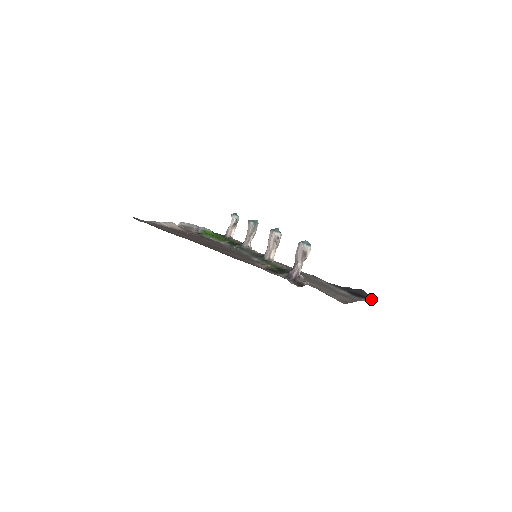
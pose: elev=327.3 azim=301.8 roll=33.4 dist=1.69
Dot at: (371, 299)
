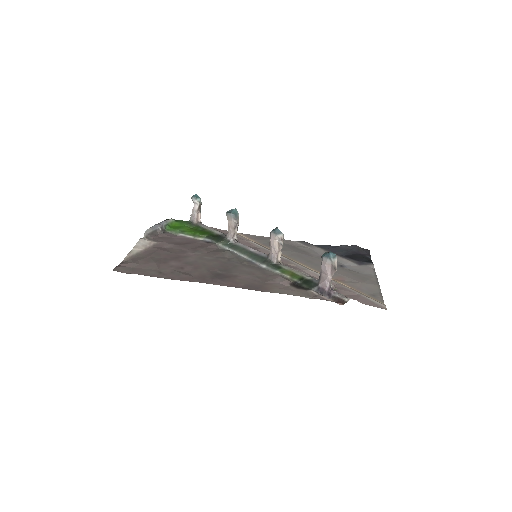
Dot at: (369, 255)
